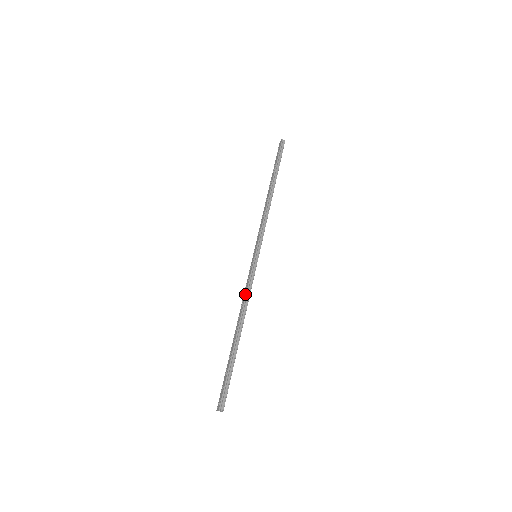
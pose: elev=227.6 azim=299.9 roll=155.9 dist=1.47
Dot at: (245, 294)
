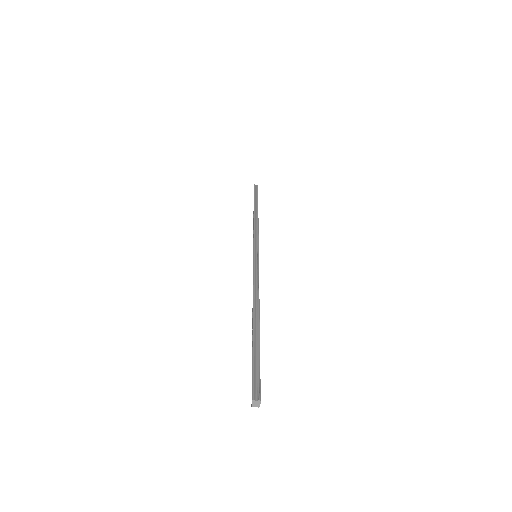
Dot at: occluded
